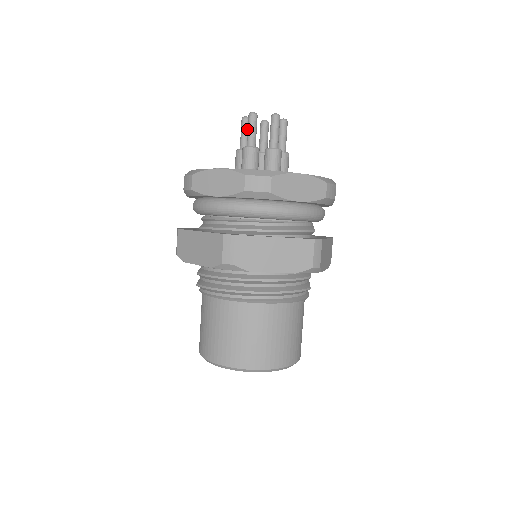
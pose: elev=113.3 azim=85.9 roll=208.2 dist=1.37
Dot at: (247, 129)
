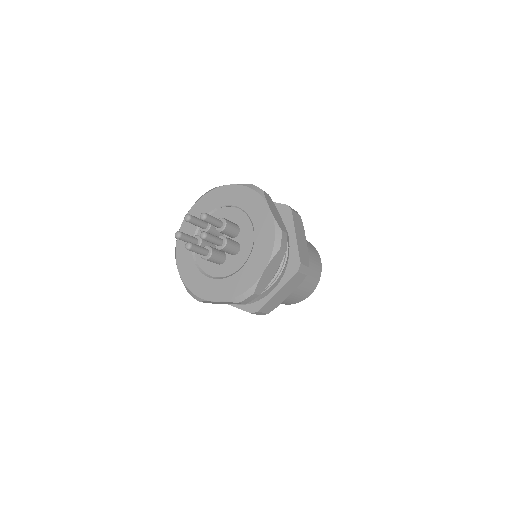
Dot at: (186, 239)
